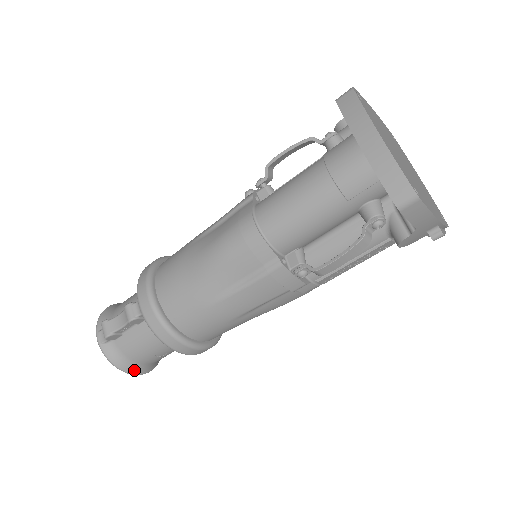
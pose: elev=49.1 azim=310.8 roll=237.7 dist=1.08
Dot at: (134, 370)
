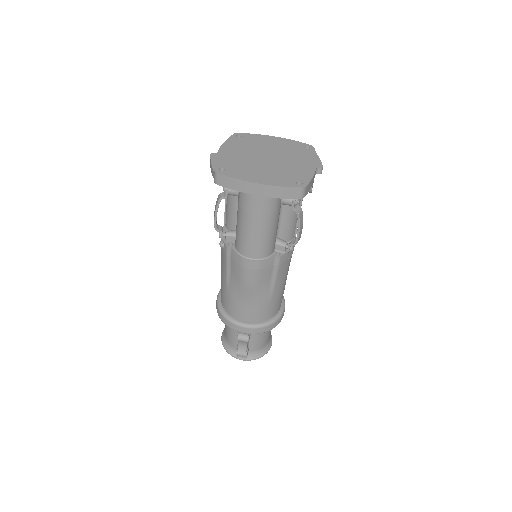
Dot at: (268, 347)
